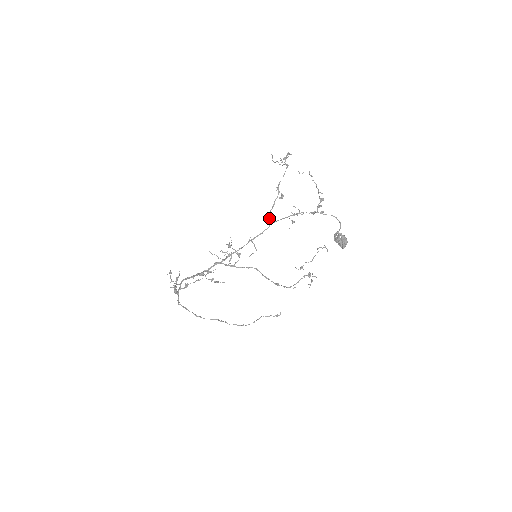
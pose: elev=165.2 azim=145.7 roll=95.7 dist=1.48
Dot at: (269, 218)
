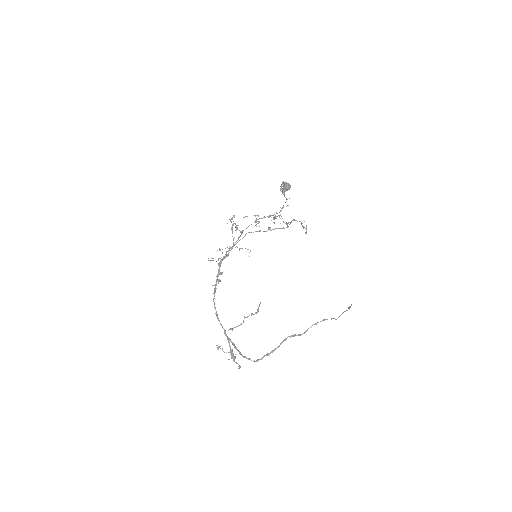
Dot at: (240, 232)
